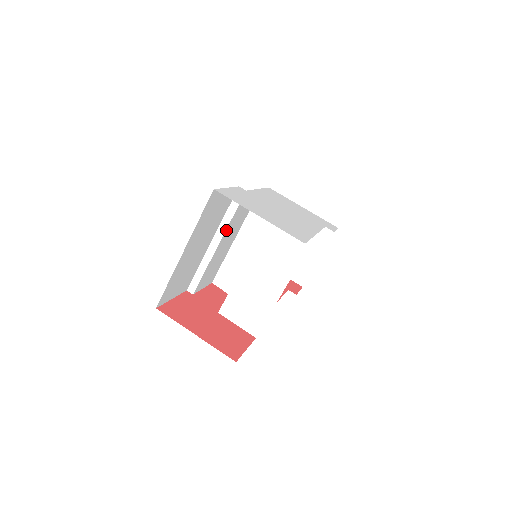
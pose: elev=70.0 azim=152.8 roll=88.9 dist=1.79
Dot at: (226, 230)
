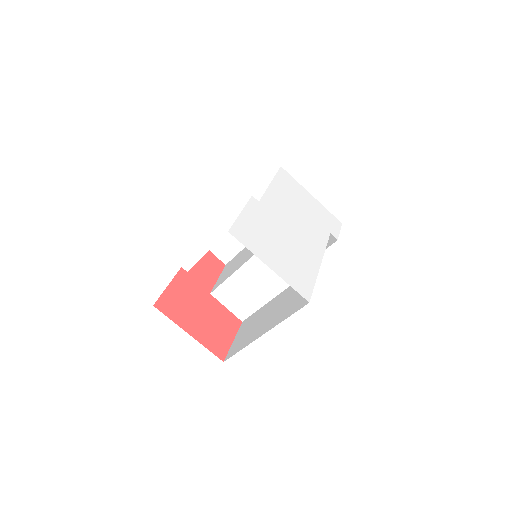
Dot at: occluded
